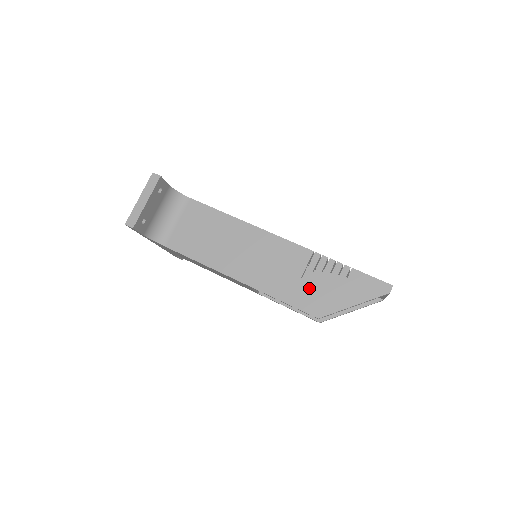
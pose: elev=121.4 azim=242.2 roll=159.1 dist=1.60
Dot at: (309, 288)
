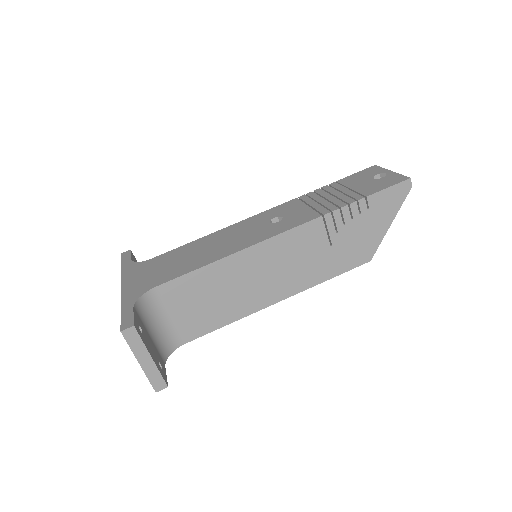
Dot at: (344, 248)
